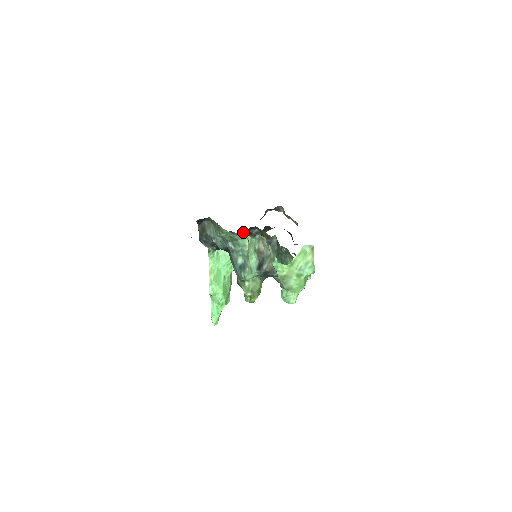
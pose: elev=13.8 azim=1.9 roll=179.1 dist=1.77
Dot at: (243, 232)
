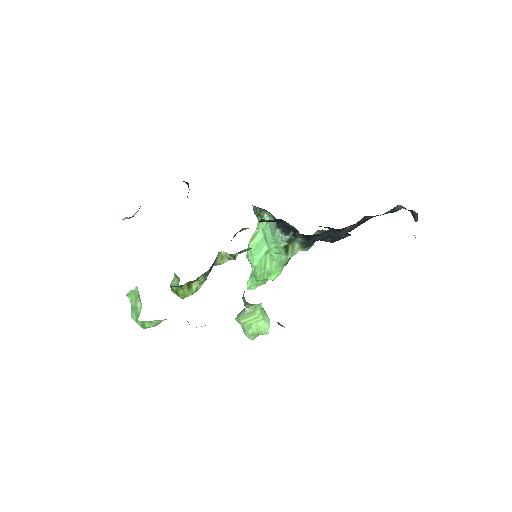
Dot at: occluded
